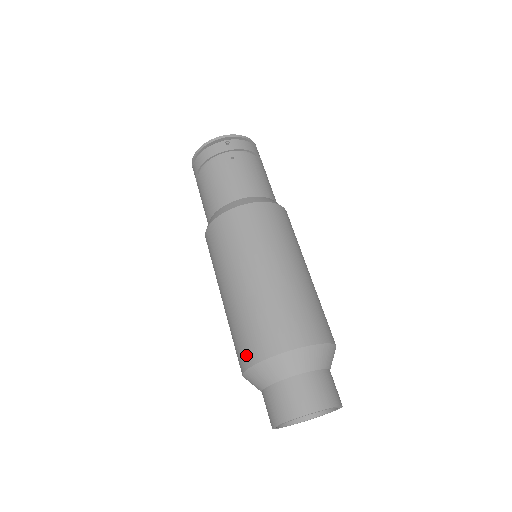
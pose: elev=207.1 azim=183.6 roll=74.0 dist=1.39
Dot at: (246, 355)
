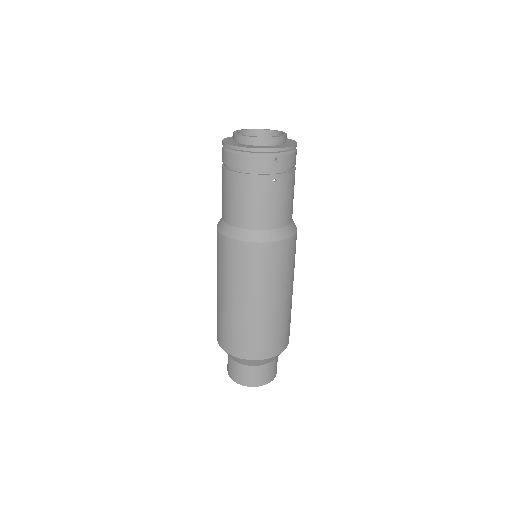
Dot at: (230, 347)
